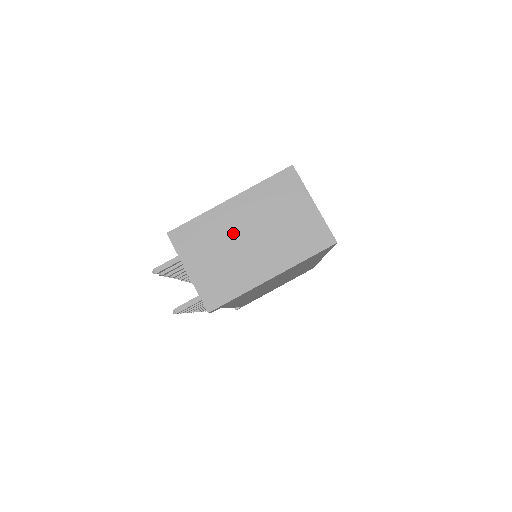
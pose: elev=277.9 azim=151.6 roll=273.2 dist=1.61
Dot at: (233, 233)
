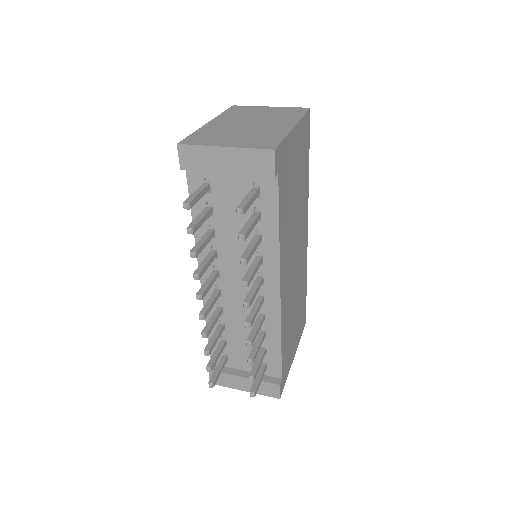
Dot at: (234, 127)
